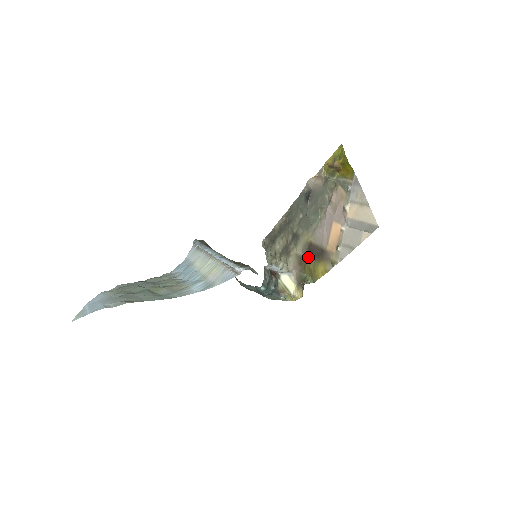
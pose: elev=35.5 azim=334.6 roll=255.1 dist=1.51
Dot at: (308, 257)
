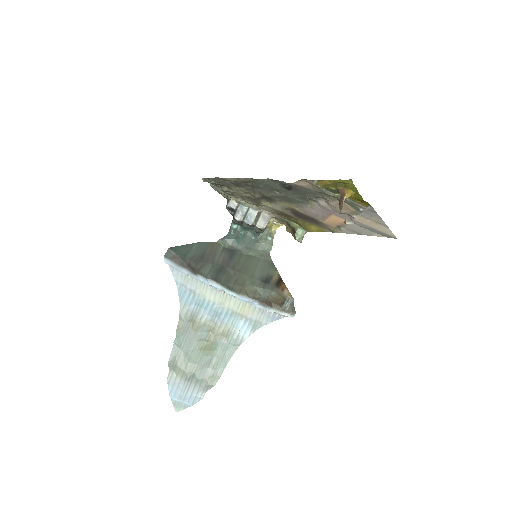
Dot at: (294, 217)
